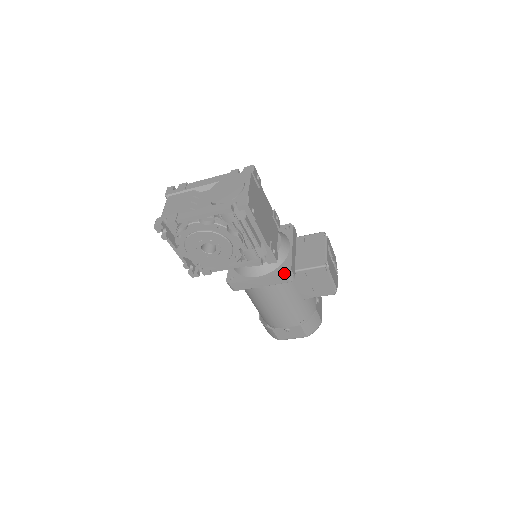
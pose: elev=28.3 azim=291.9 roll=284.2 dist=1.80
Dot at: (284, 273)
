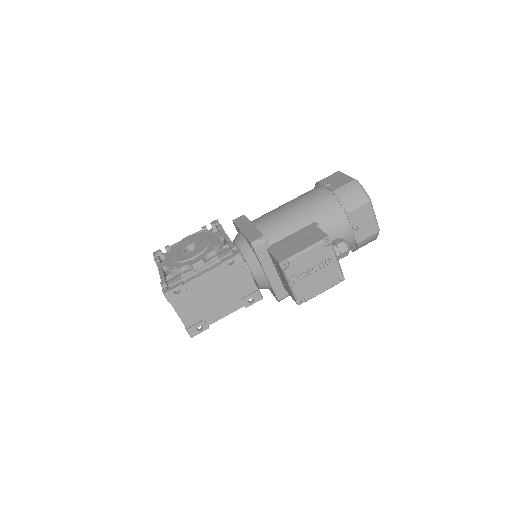
Dot at: occluded
